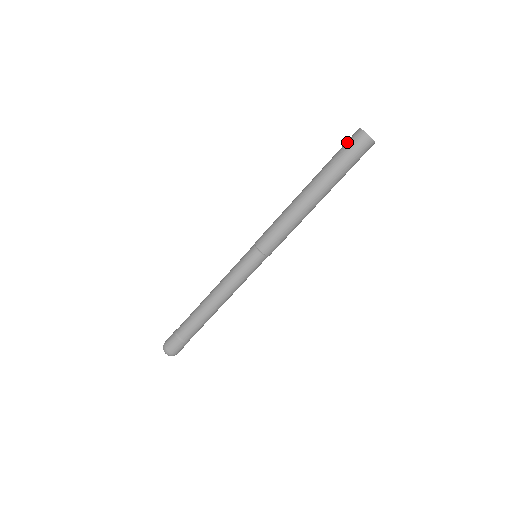
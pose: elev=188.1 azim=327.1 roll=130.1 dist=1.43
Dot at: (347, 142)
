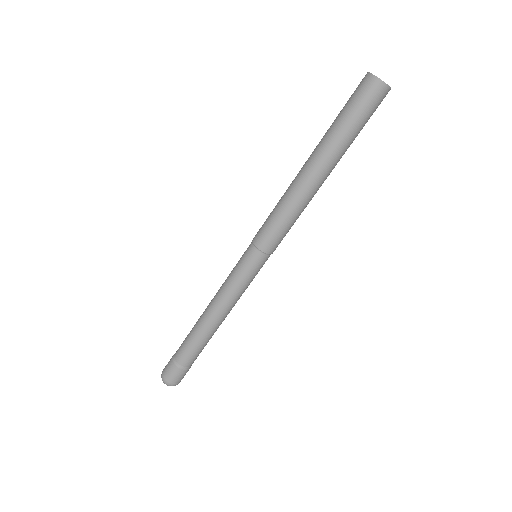
Dot at: occluded
